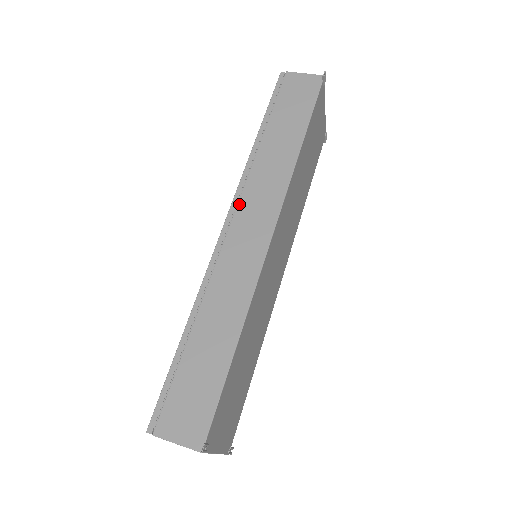
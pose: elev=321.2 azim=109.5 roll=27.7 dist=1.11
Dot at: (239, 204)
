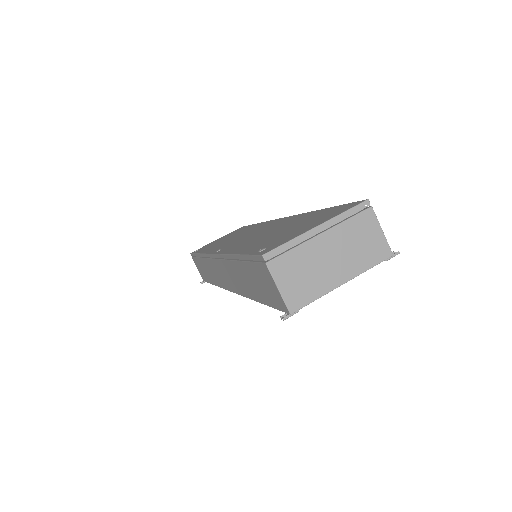
Dot at: (219, 261)
